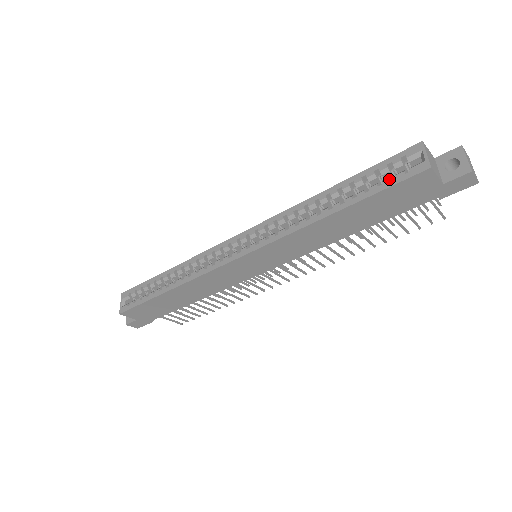
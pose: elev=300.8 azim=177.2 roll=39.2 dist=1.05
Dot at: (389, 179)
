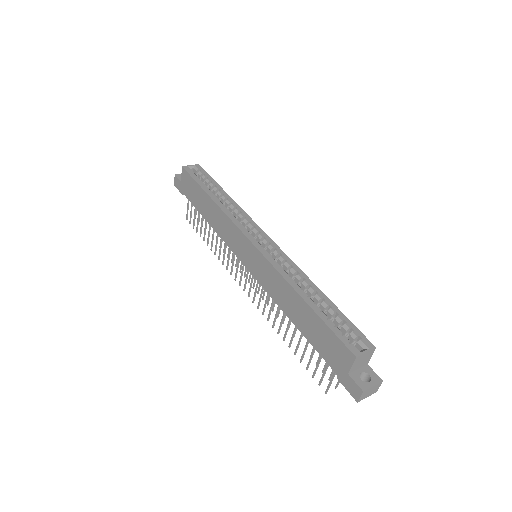
Dot at: (340, 331)
